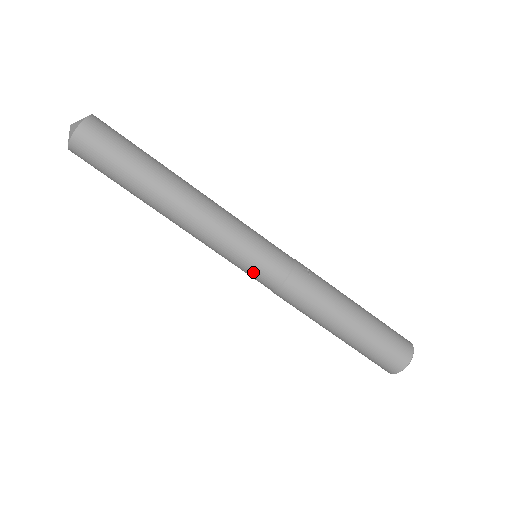
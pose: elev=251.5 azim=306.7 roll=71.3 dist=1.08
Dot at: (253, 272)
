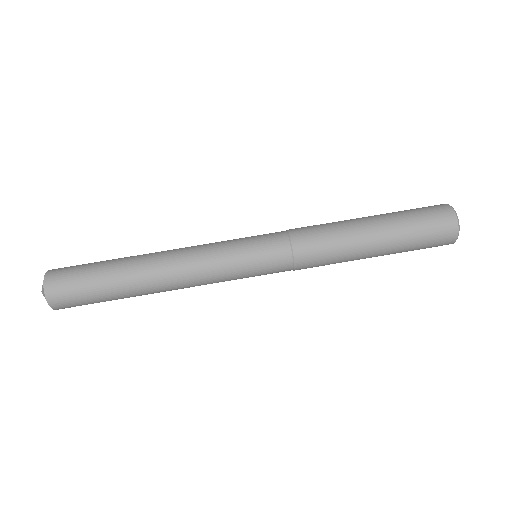
Dot at: (259, 246)
